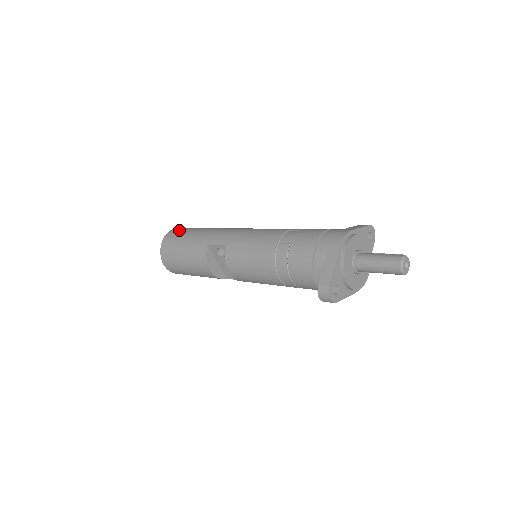
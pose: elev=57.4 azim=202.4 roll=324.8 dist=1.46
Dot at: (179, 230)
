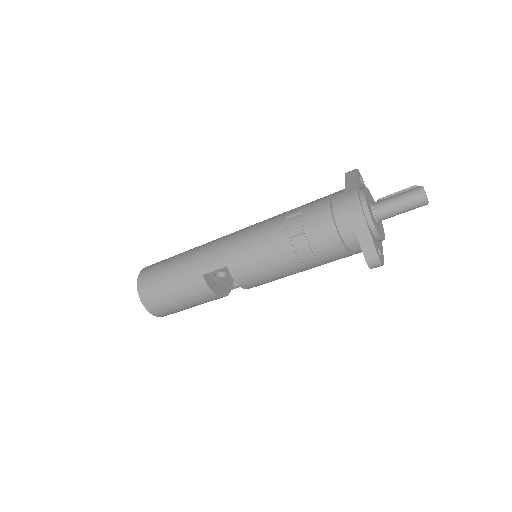
Dot at: (149, 275)
